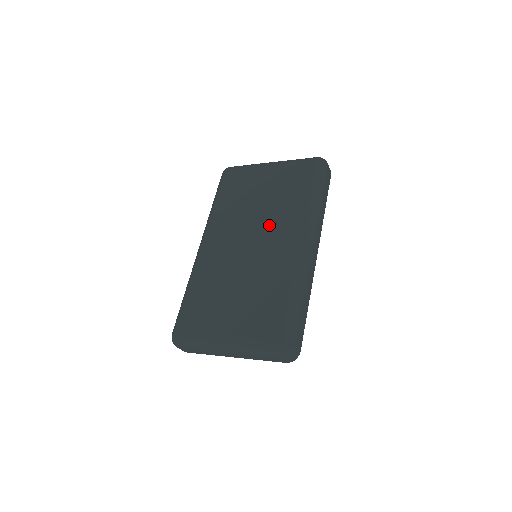
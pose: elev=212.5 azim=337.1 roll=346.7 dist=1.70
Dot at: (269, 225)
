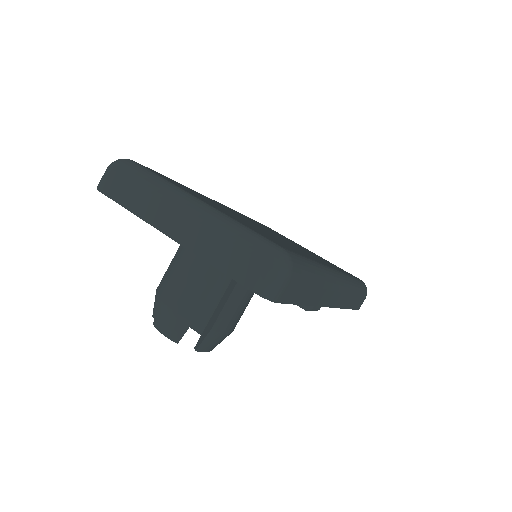
Dot at: (300, 248)
